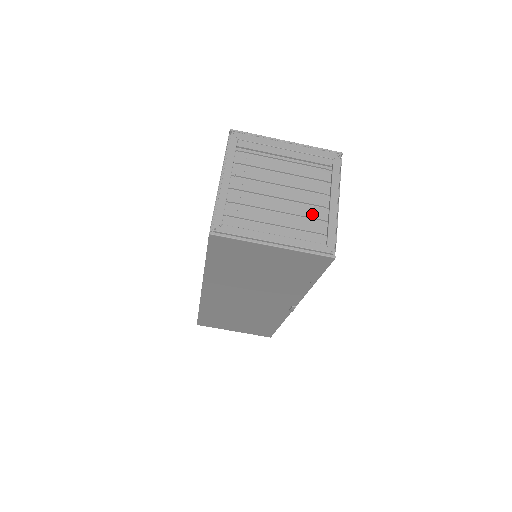
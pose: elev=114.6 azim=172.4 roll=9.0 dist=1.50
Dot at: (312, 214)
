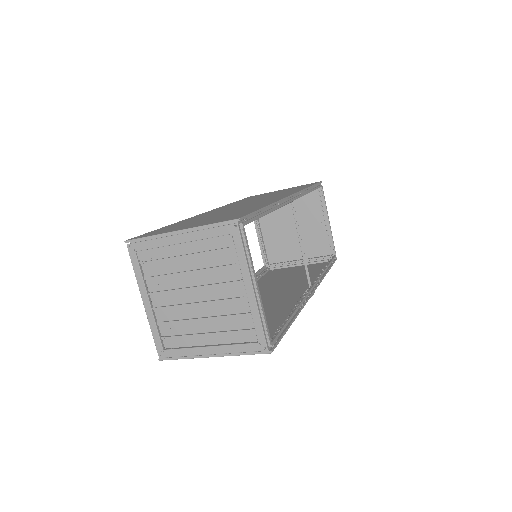
Dot at: (235, 310)
